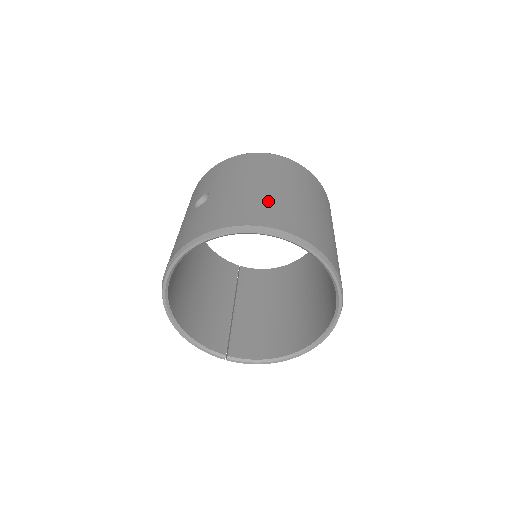
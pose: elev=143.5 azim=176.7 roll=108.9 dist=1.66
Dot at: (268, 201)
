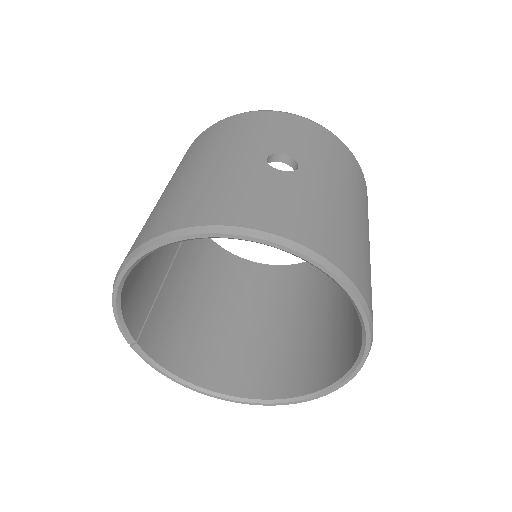
Dot at: (363, 250)
